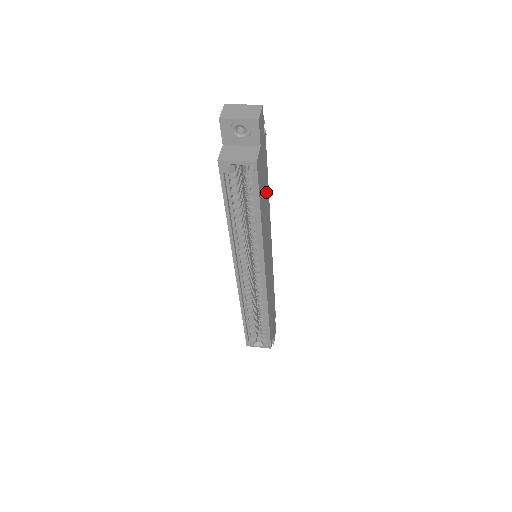
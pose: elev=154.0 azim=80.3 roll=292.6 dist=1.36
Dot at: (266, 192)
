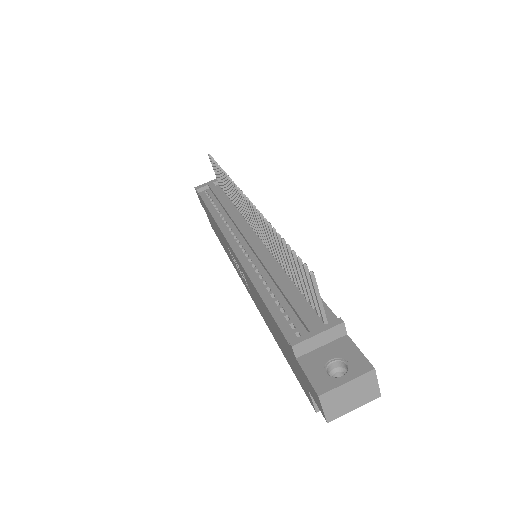
Dot at: occluded
